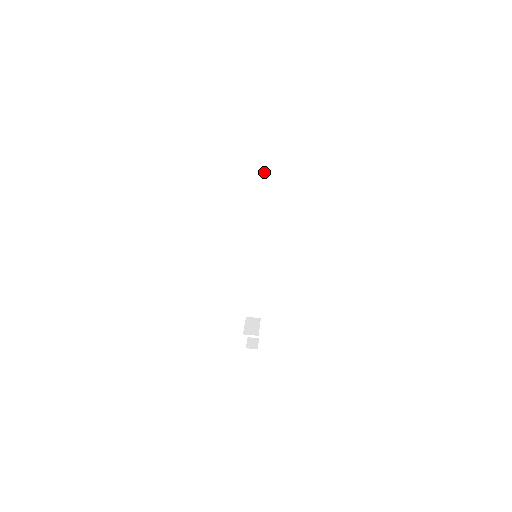
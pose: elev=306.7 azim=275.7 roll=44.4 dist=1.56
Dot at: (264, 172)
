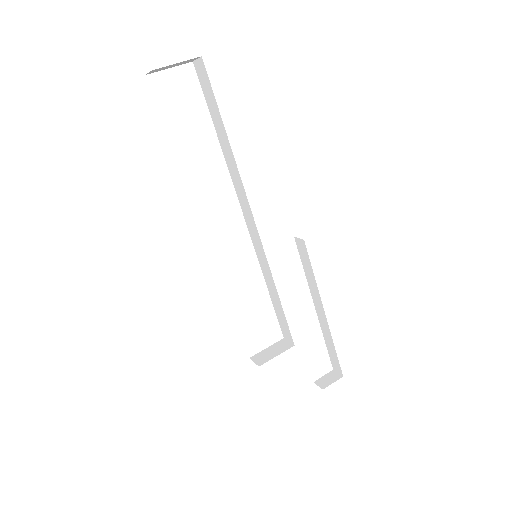
Dot at: (224, 137)
